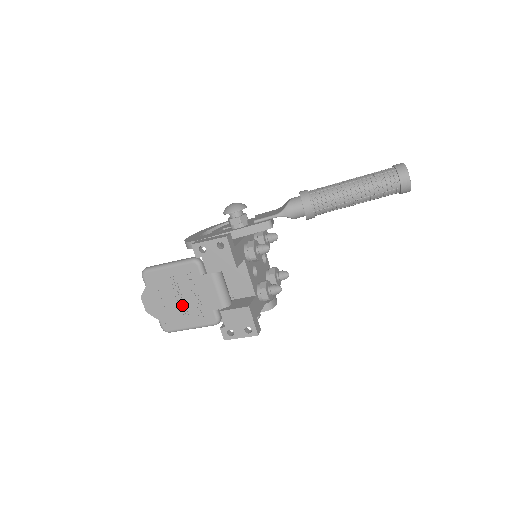
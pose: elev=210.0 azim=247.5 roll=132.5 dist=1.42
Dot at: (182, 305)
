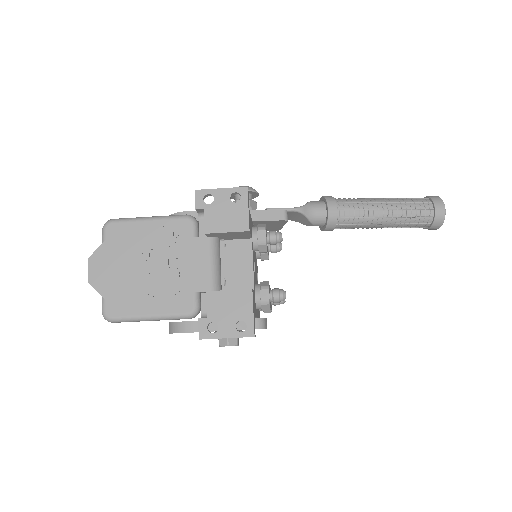
Dot at: (149, 278)
